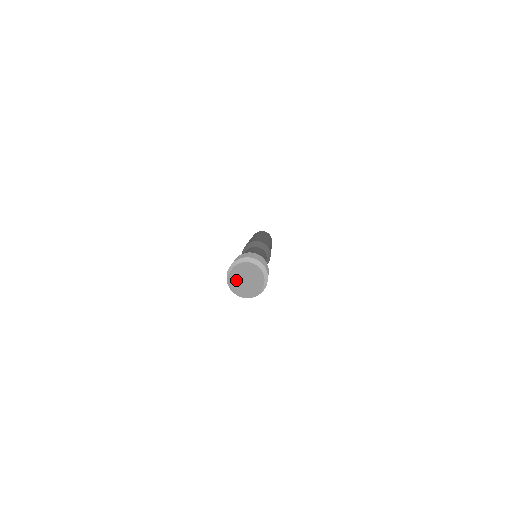
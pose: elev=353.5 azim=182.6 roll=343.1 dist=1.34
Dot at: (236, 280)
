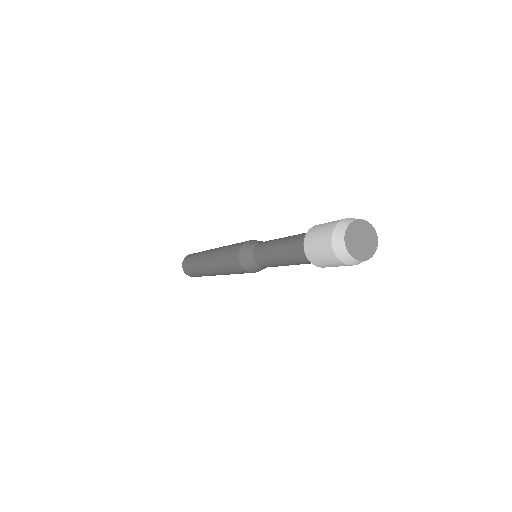
Dot at: (356, 249)
